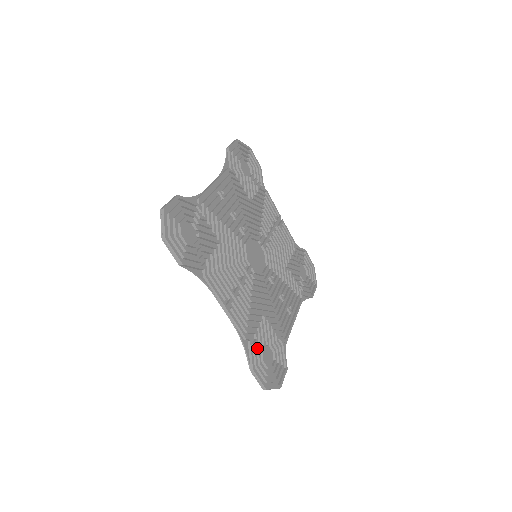
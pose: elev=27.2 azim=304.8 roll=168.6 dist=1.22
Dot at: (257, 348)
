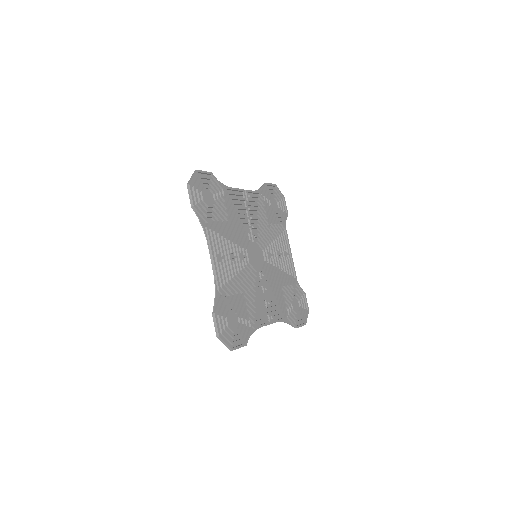
Dot at: (291, 312)
